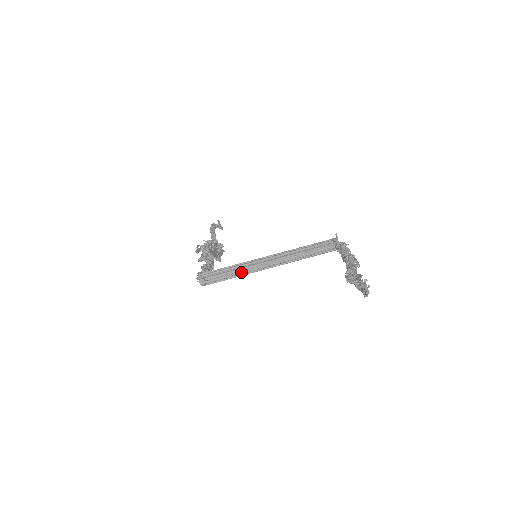
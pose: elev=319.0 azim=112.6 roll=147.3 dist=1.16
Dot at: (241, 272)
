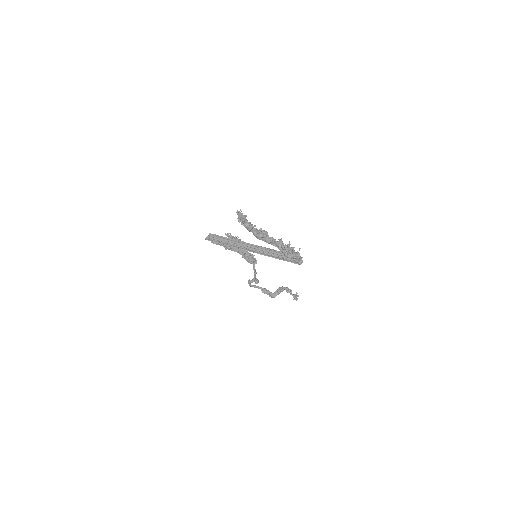
Dot at: (231, 245)
